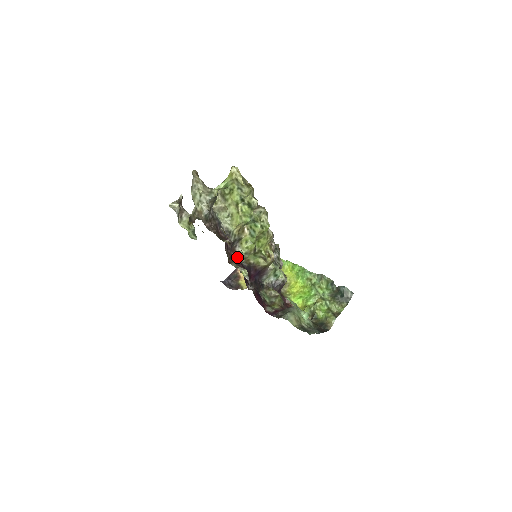
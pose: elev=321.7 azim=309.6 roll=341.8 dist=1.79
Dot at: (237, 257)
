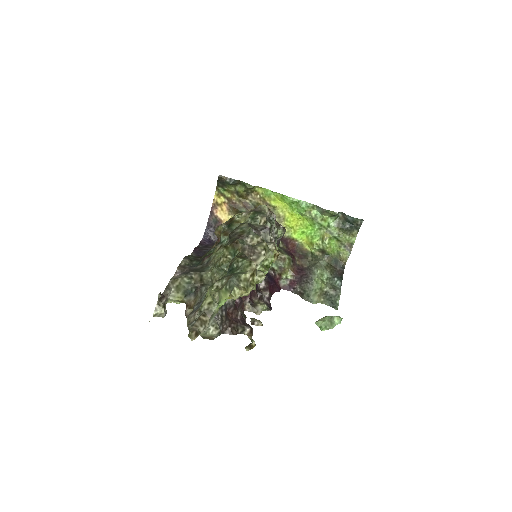
Dot at: occluded
